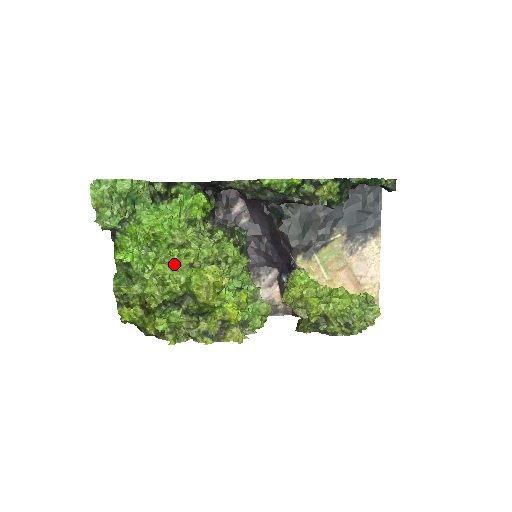
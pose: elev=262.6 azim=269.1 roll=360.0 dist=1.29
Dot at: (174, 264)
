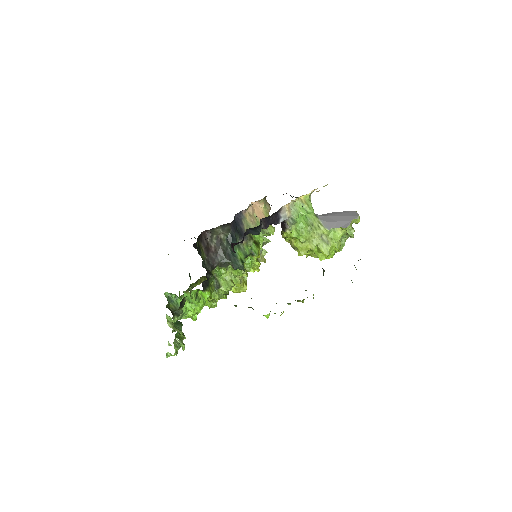
Dot at: occluded
